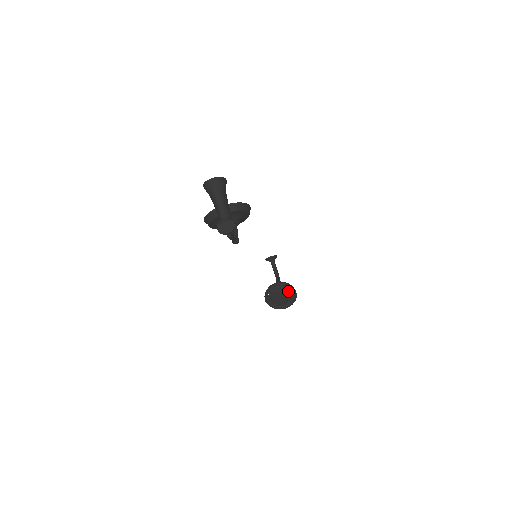
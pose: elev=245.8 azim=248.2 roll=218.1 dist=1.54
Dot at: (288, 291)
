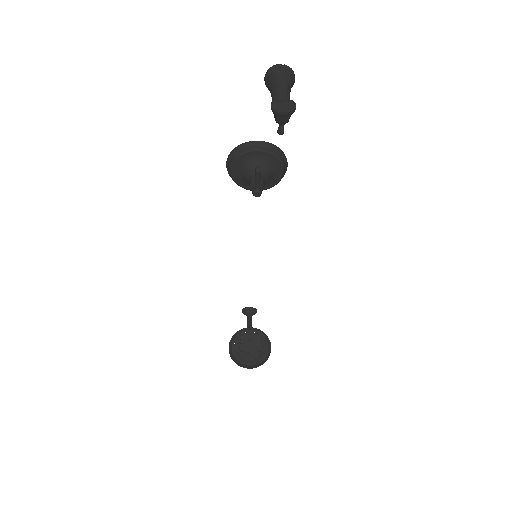
Dot at: (262, 345)
